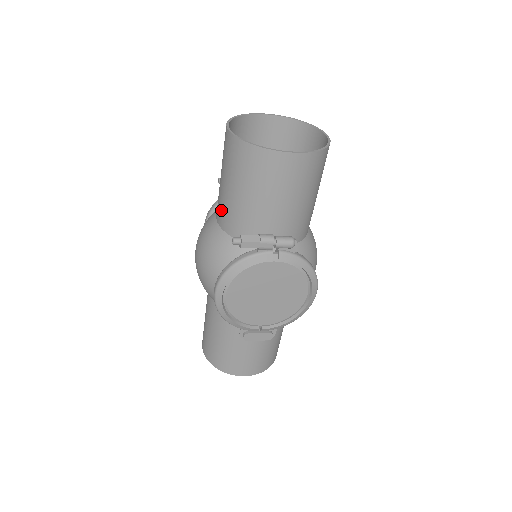
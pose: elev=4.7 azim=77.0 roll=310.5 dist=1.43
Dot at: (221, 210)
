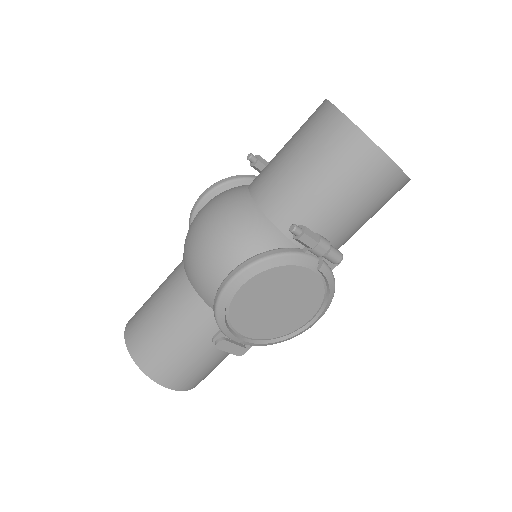
Dot at: (272, 188)
